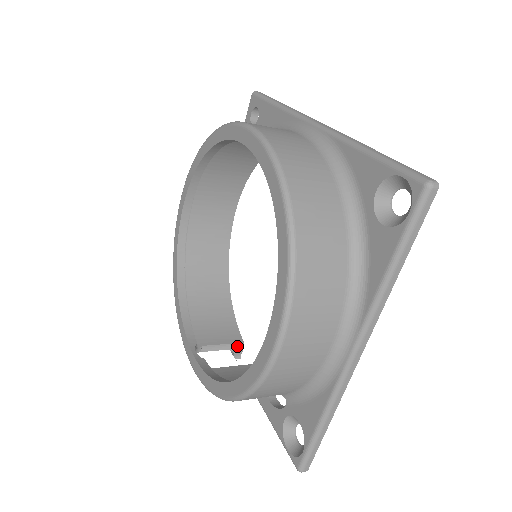
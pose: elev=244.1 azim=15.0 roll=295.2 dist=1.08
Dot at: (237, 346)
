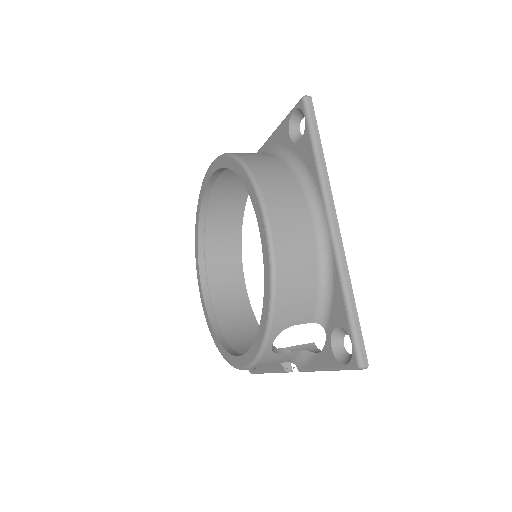
Dot at: occluded
